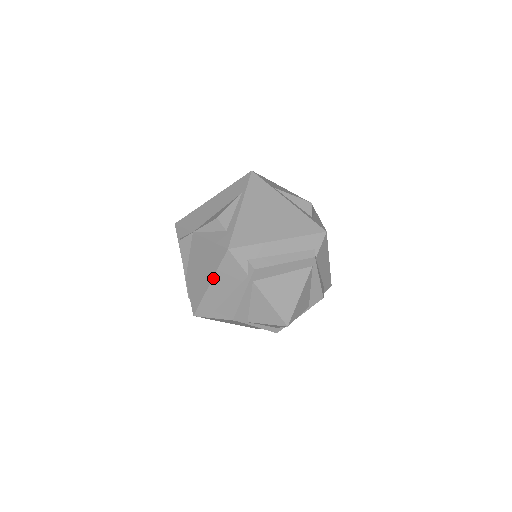
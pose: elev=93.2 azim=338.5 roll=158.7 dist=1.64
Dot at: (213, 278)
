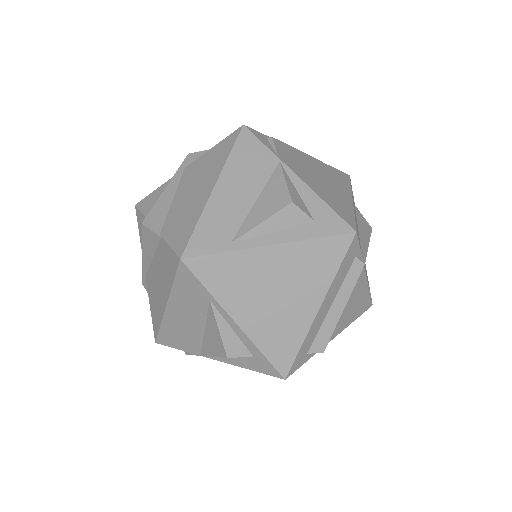
Dot at: occluded
